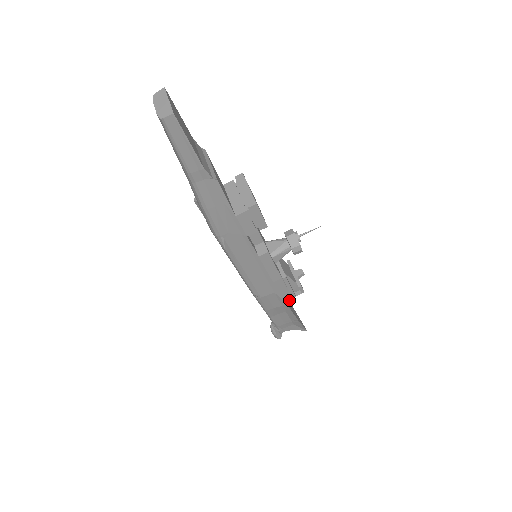
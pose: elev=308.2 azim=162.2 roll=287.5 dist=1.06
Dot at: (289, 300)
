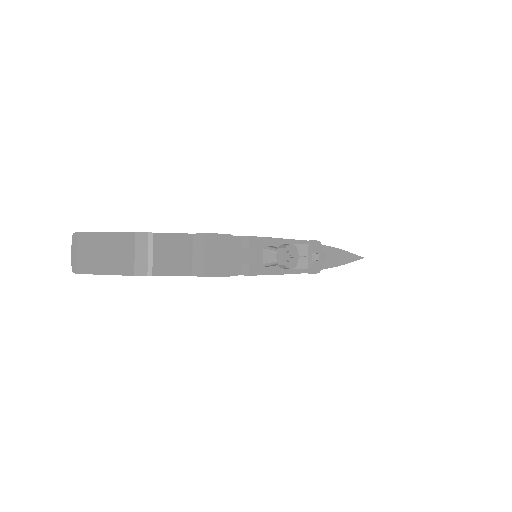
Dot at: occluded
